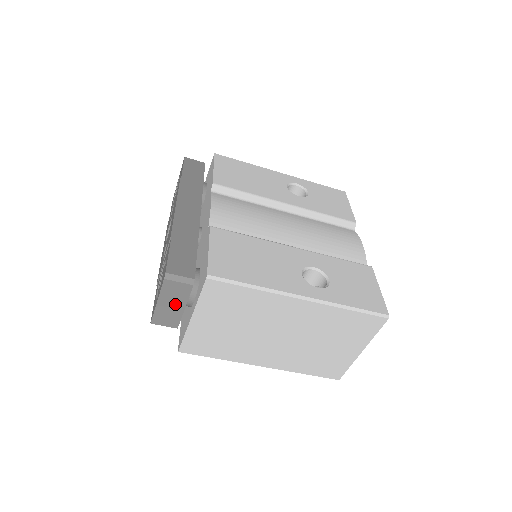
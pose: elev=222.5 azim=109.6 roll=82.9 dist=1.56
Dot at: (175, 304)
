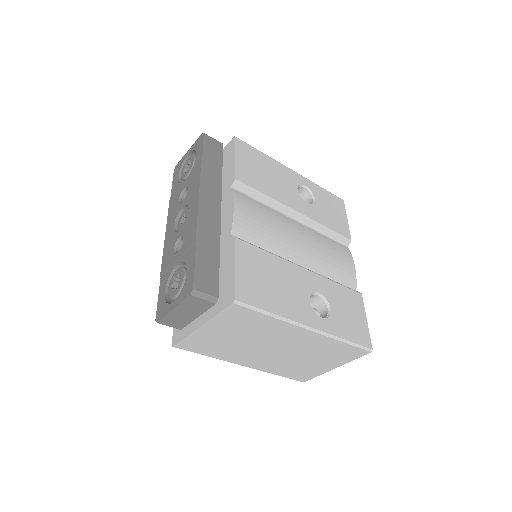
Dot at: (190, 313)
